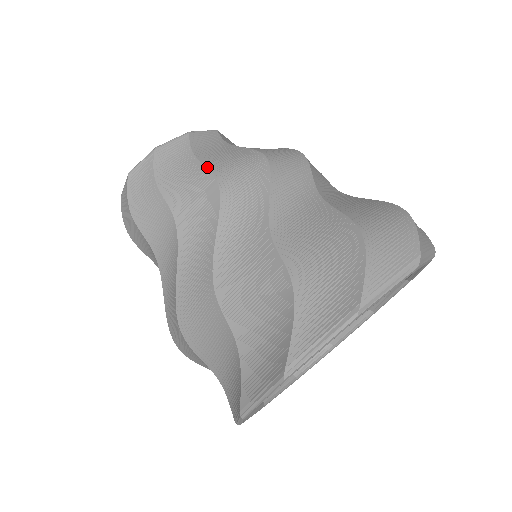
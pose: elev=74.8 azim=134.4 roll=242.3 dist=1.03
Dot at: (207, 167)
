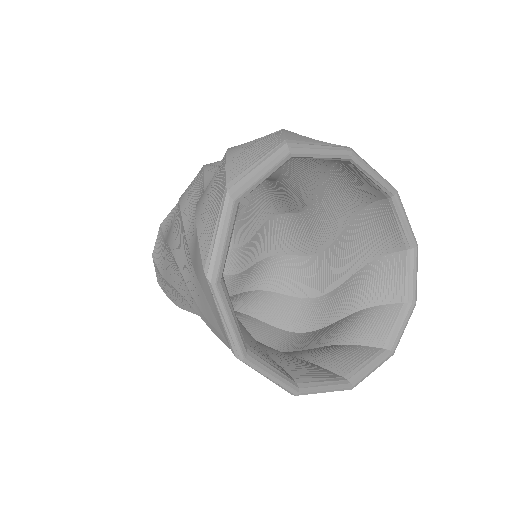
Dot at: (166, 241)
